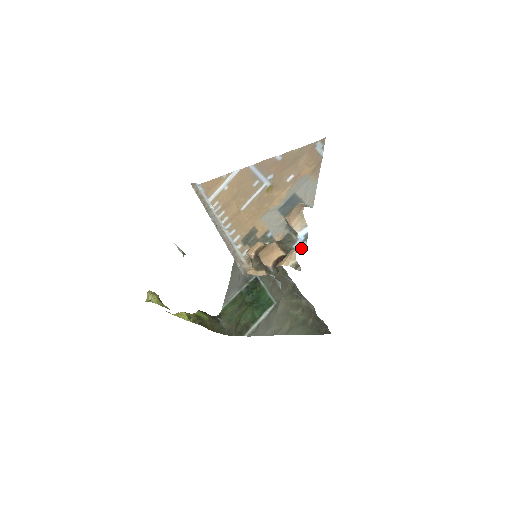
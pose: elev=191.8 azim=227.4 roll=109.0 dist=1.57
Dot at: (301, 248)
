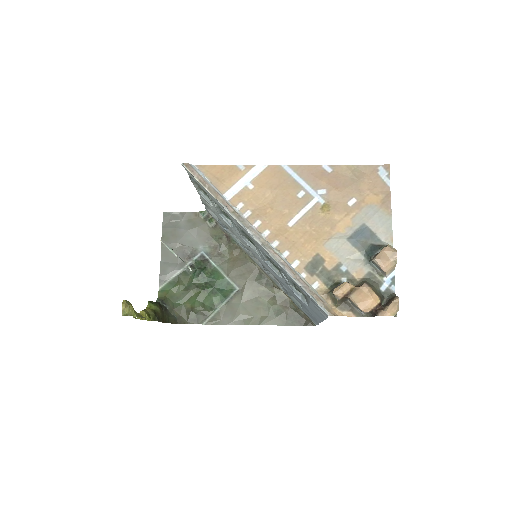
Dot at: (391, 292)
